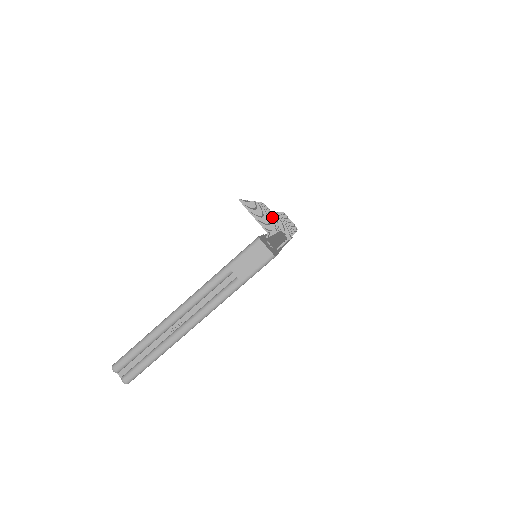
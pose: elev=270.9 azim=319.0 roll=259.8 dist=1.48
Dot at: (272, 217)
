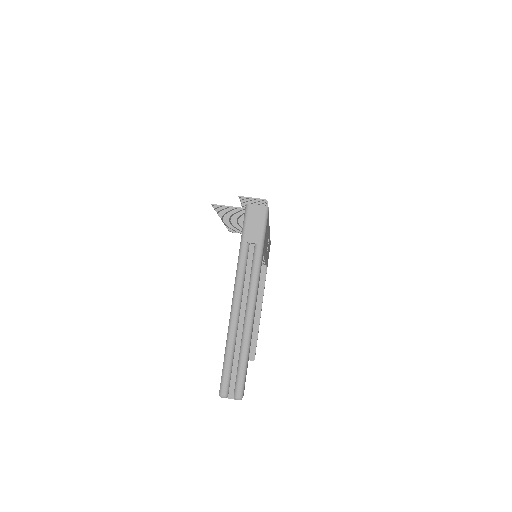
Dot at: (244, 197)
